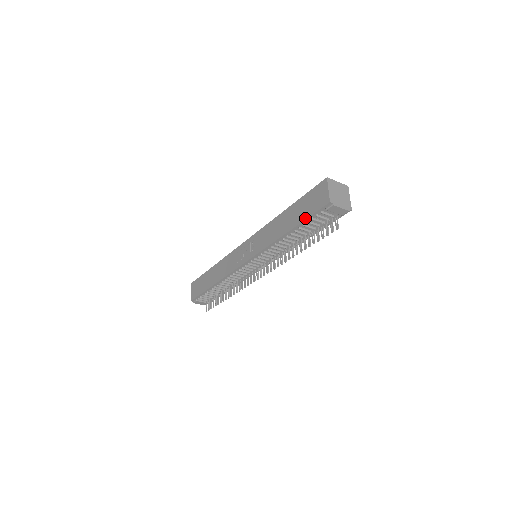
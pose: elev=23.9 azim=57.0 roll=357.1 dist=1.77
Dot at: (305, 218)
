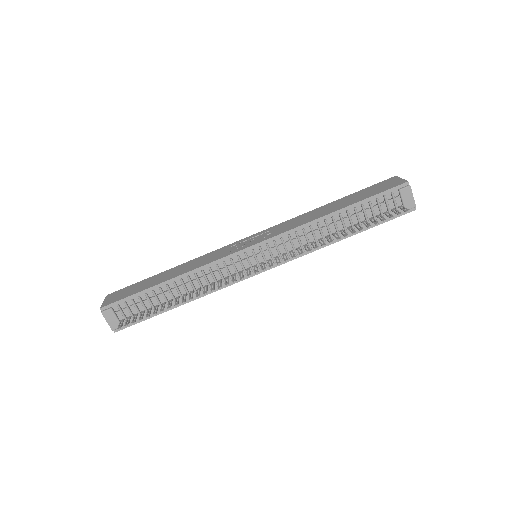
Dot at: (369, 196)
